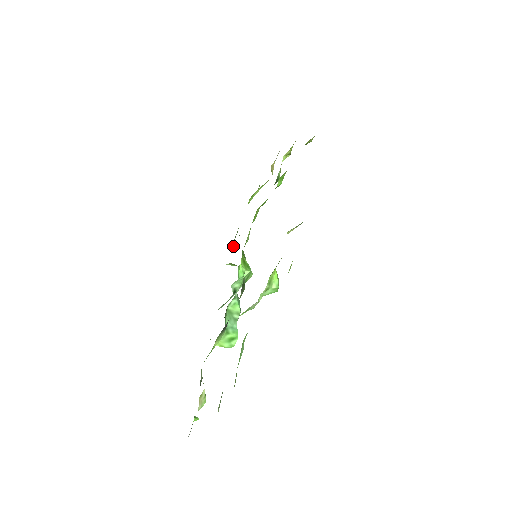
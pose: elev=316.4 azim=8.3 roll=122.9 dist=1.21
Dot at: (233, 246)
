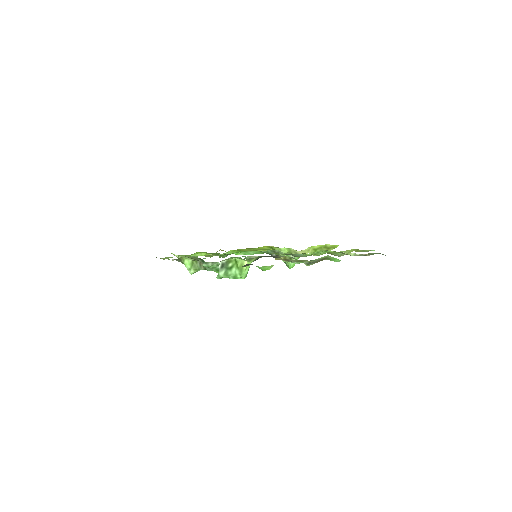
Dot at: occluded
